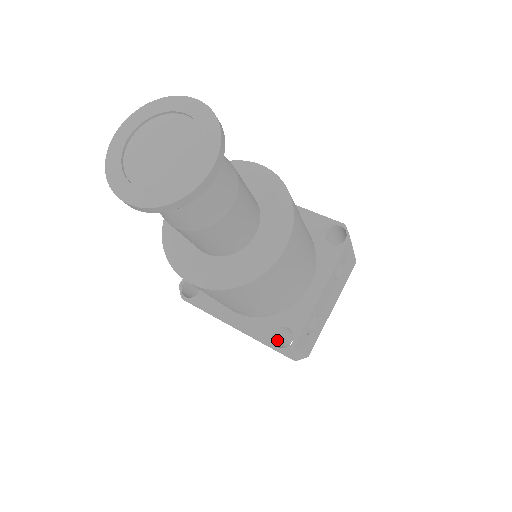
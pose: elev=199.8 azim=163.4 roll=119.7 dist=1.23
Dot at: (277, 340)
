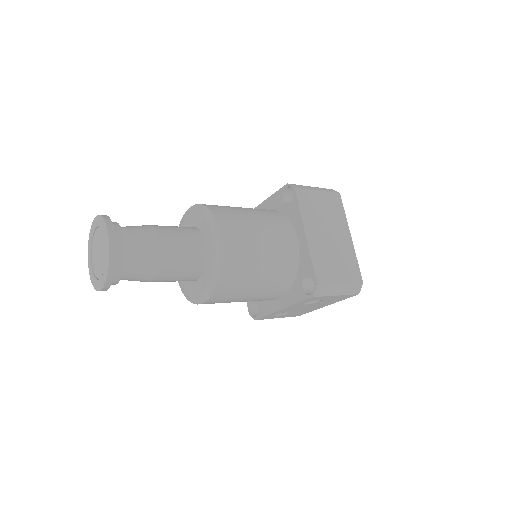
Dot at: occluded
